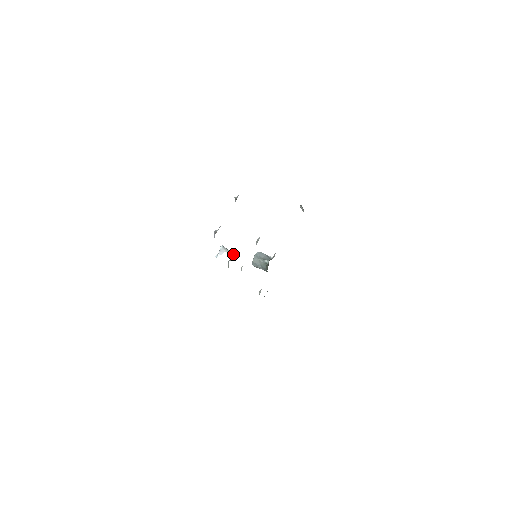
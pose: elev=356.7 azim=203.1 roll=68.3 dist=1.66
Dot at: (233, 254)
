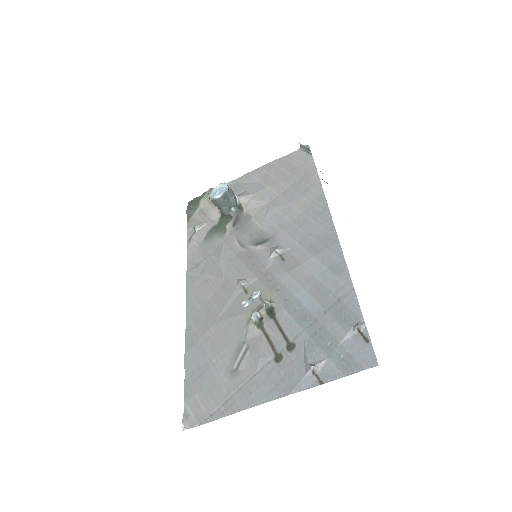
Dot at: (266, 309)
